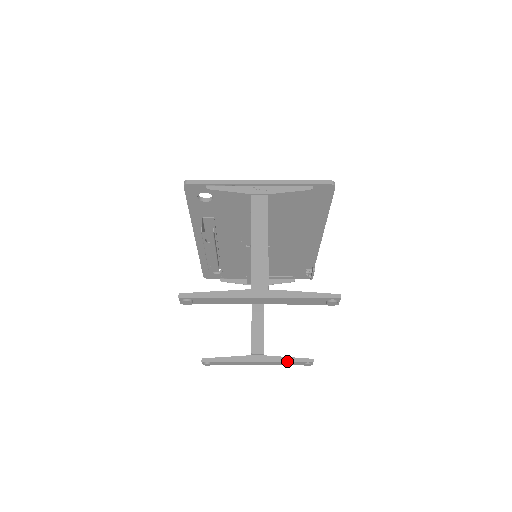
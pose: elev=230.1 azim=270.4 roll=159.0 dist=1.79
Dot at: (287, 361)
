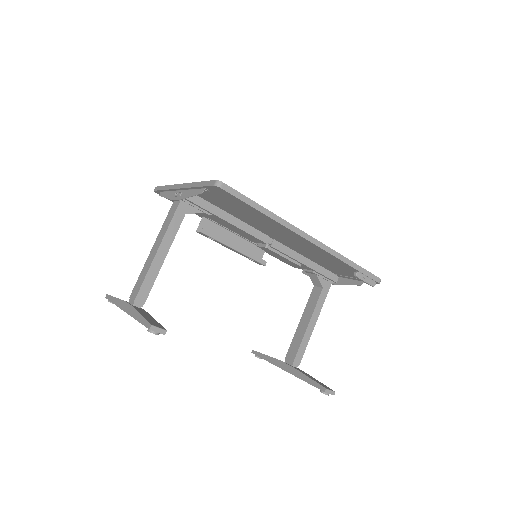
Dot at: (304, 380)
